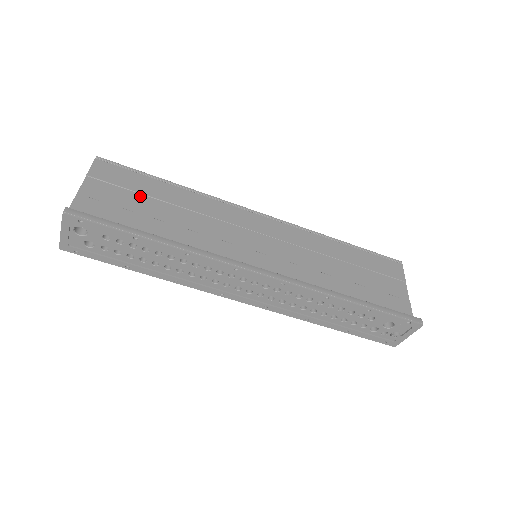
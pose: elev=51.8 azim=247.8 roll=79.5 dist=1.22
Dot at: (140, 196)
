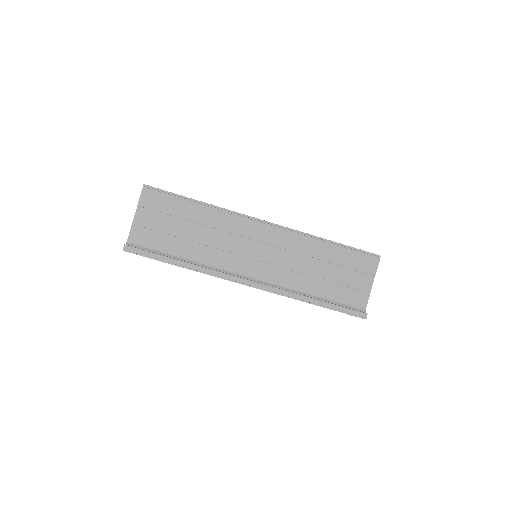
Dot at: (174, 219)
